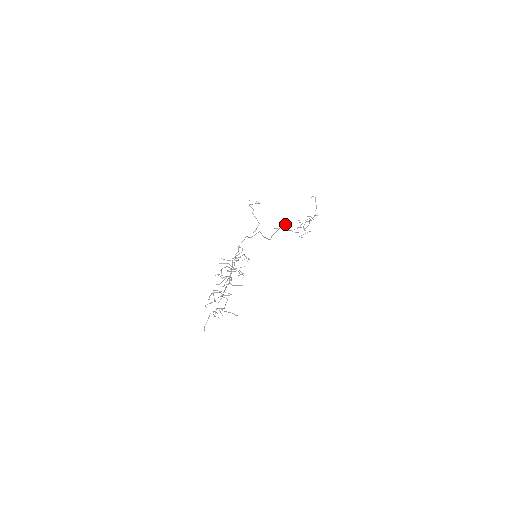
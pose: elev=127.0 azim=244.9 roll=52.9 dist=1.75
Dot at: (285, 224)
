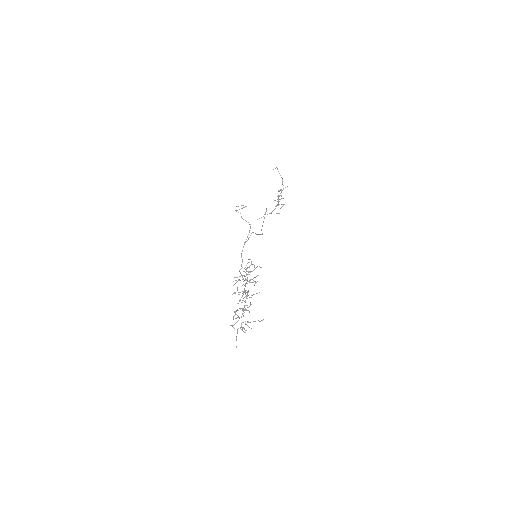
Dot at: (266, 210)
